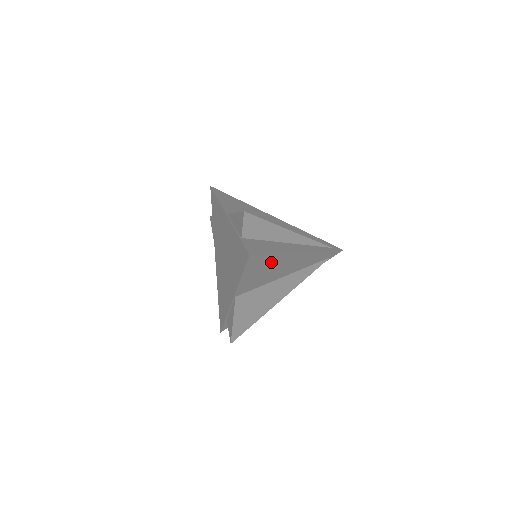
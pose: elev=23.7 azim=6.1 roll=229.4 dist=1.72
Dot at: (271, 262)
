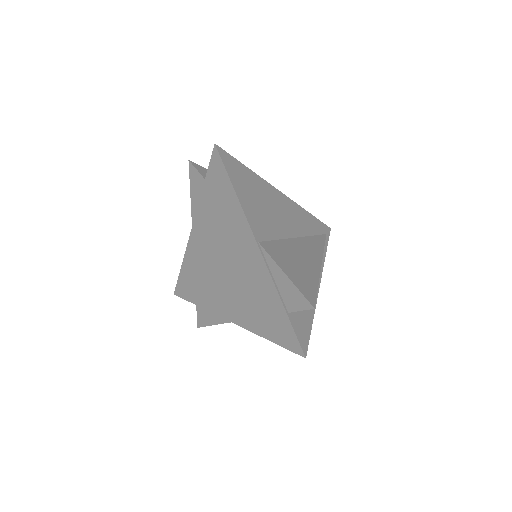
Dot at: (254, 185)
